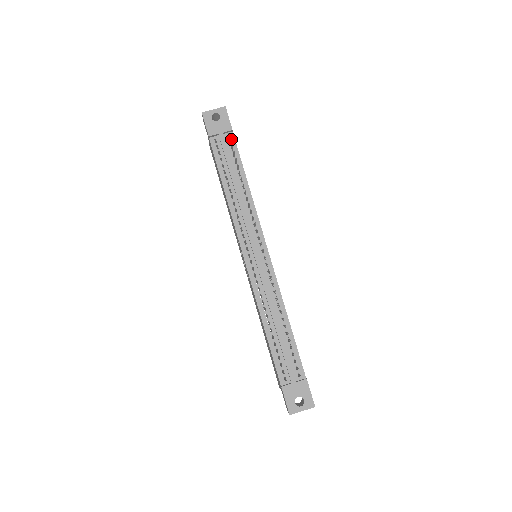
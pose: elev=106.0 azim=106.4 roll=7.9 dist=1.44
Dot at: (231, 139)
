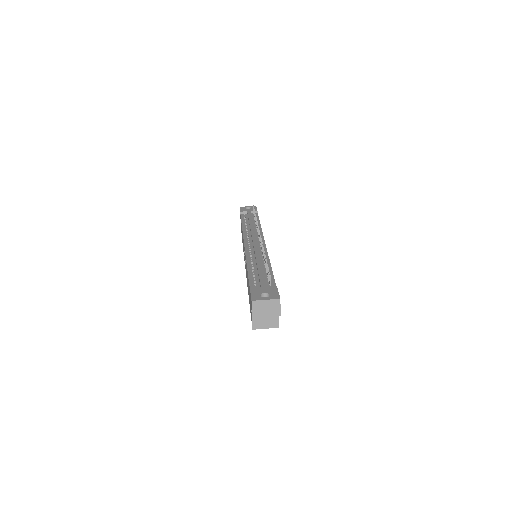
Dot at: occluded
